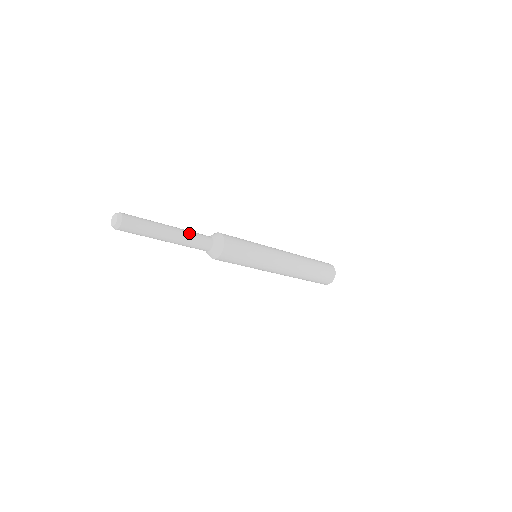
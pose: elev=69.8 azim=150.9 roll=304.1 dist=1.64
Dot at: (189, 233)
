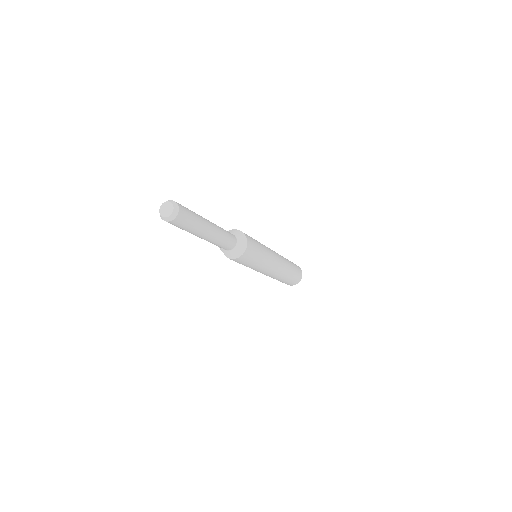
Dot at: (222, 230)
